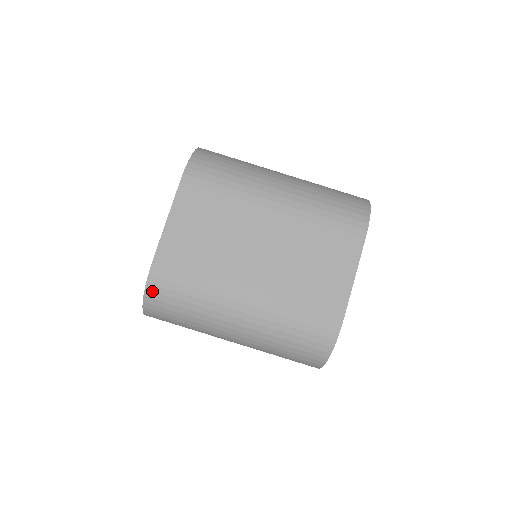
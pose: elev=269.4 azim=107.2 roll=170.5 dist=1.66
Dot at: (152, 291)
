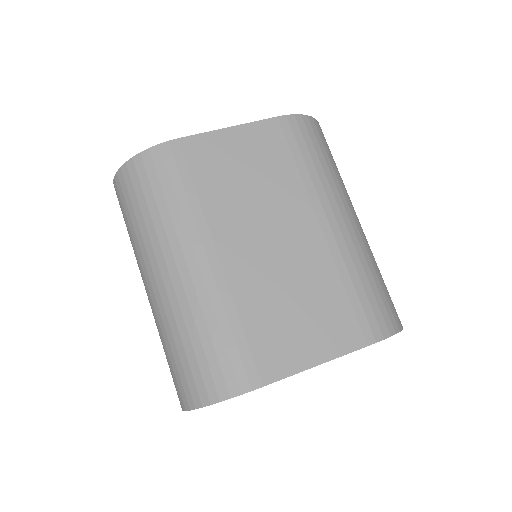
Dot at: (143, 161)
